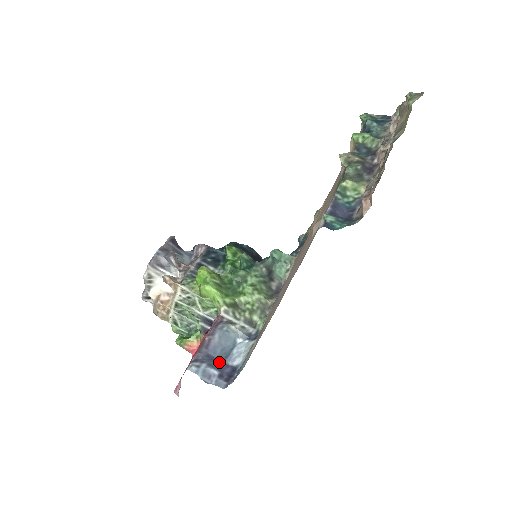
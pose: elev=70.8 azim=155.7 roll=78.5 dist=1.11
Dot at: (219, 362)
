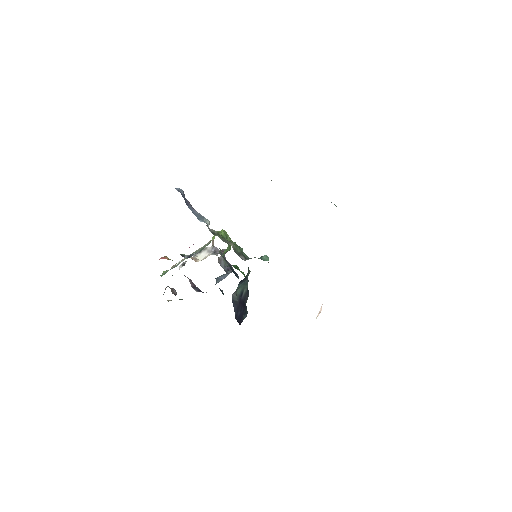
Dot at: occluded
